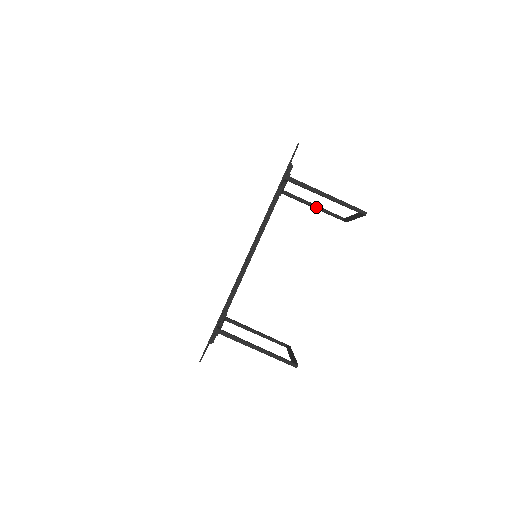
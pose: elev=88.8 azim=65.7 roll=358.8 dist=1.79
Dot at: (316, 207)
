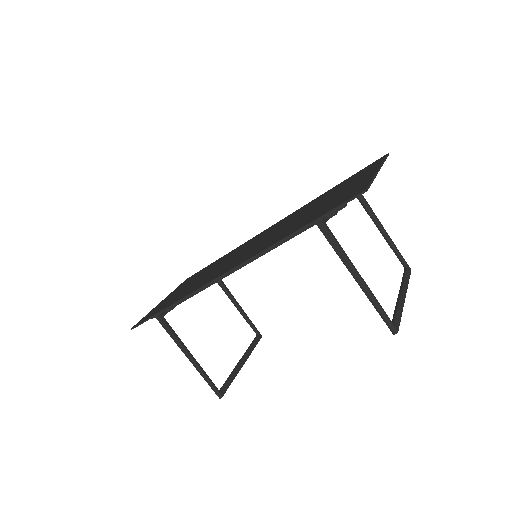
Dot at: (381, 232)
